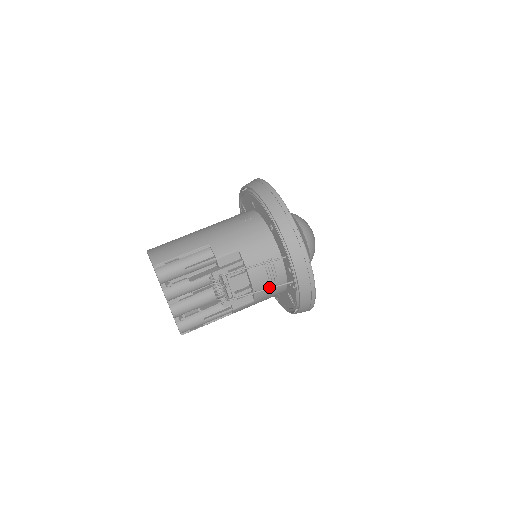
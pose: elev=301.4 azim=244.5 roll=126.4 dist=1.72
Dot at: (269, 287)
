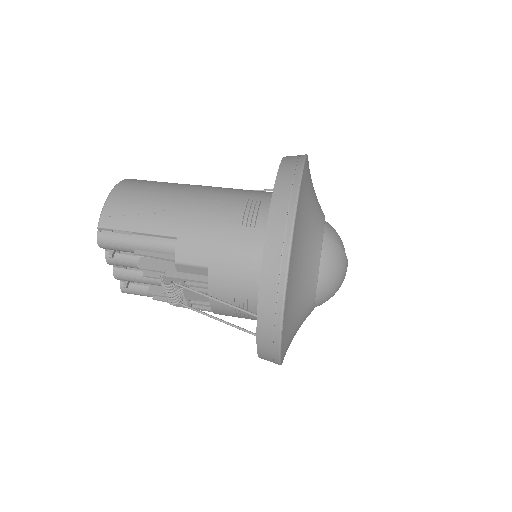
Dot at: (237, 316)
